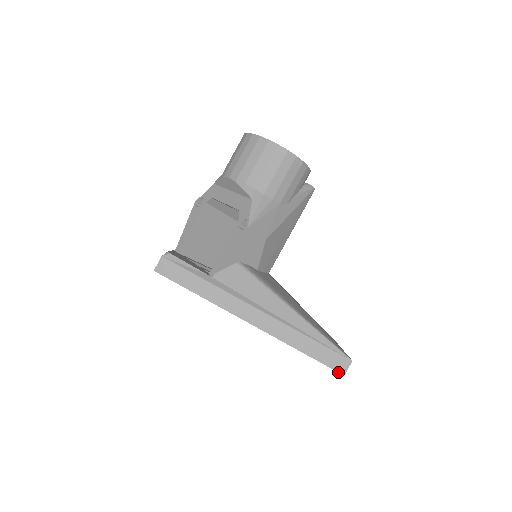
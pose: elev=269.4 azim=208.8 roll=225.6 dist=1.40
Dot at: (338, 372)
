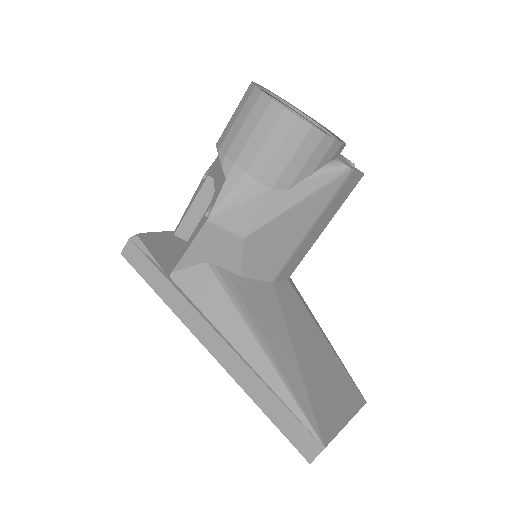
Dot at: (302, 455)
